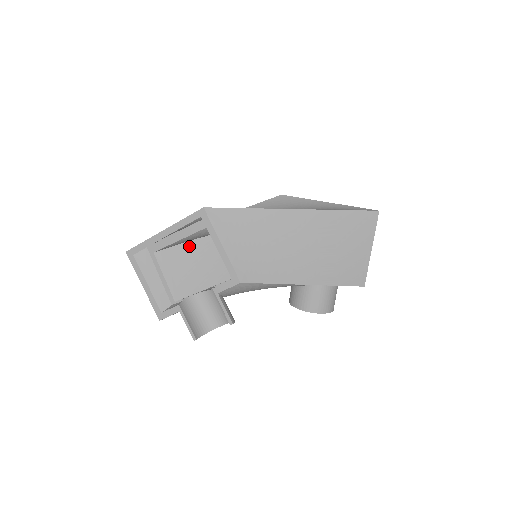
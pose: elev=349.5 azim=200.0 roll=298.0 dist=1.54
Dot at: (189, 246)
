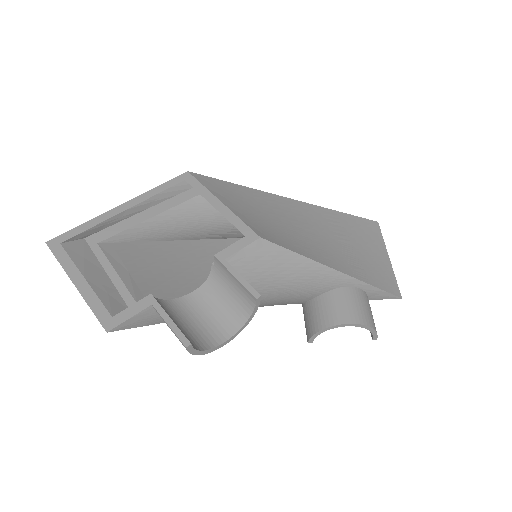
Dot at: (154, 247)
